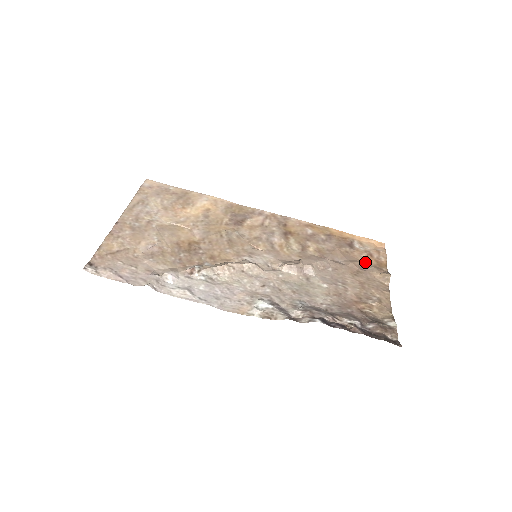
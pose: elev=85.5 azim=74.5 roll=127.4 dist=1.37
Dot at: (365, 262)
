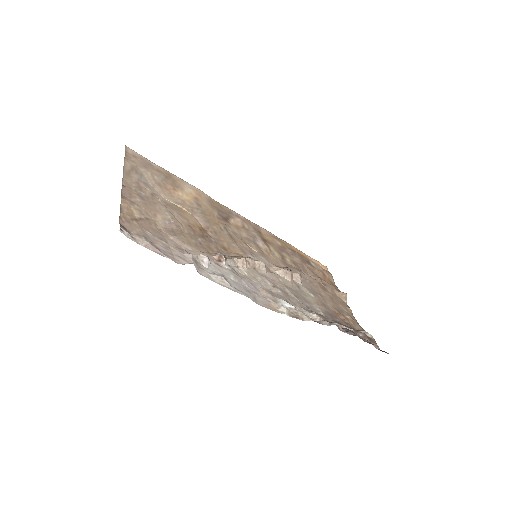
Dot at: (324, 280)
